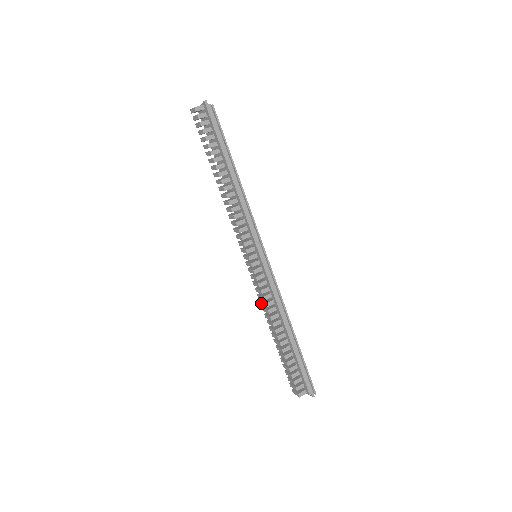
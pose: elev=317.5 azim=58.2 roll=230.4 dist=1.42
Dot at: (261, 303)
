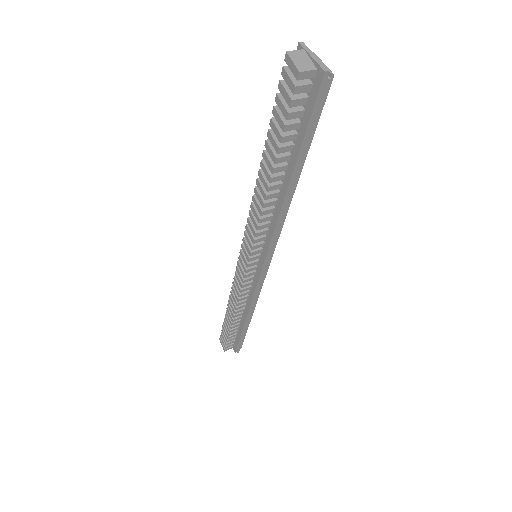
Dot at: (233, 290)
